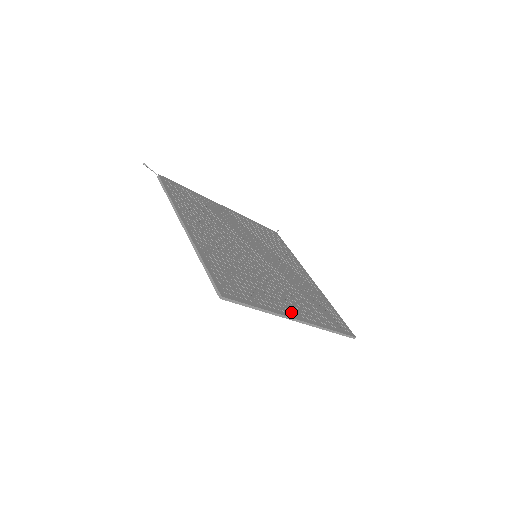
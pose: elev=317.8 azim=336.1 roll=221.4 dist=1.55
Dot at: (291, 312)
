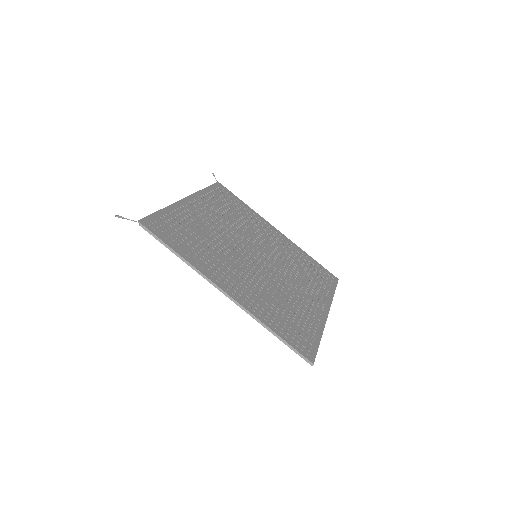
Dot at: (322, 311)
